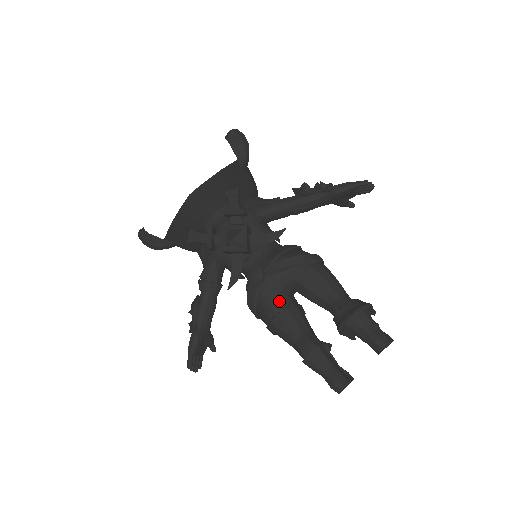
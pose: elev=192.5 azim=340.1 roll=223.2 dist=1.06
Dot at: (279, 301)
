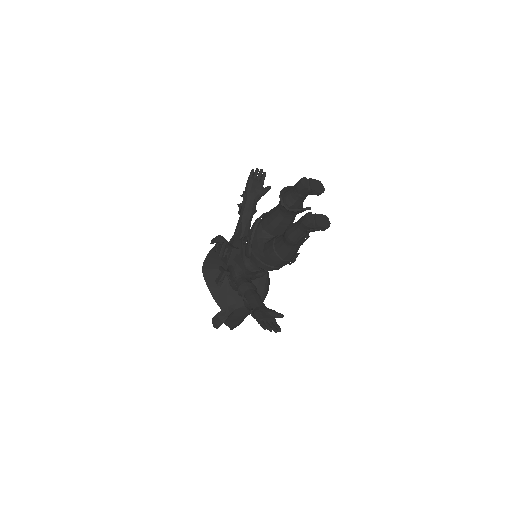
Dot at: (266, 244)
